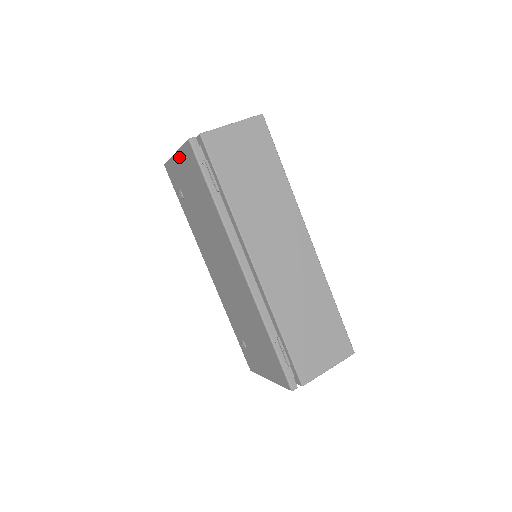
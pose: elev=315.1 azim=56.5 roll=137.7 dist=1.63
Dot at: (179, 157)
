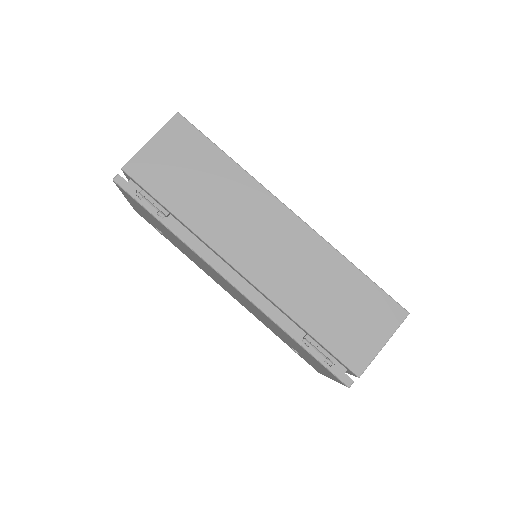
Dot at: occluded
